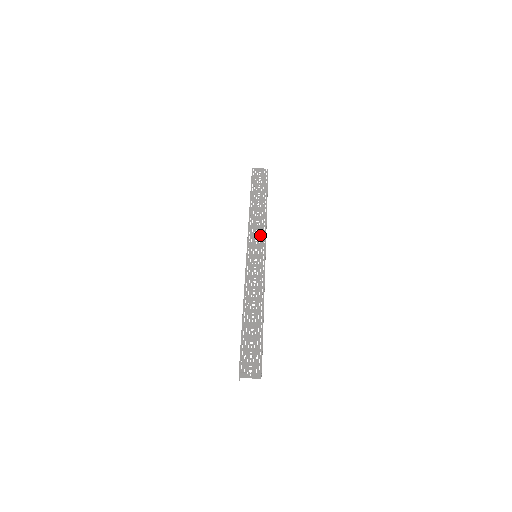
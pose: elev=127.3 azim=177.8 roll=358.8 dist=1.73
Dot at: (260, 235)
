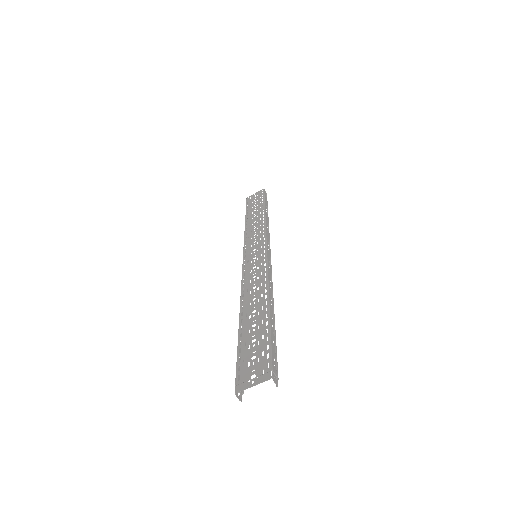
Dot at: (258, 236)
